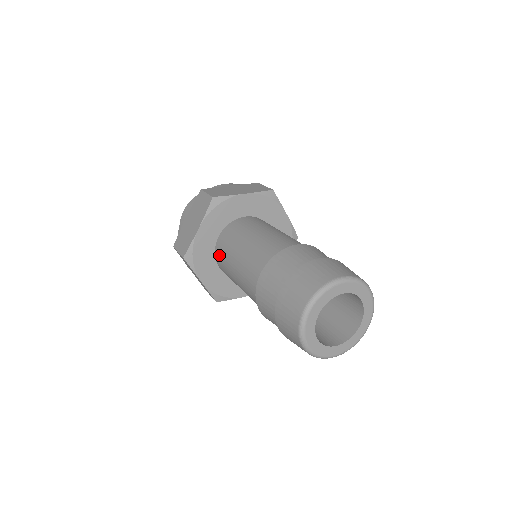
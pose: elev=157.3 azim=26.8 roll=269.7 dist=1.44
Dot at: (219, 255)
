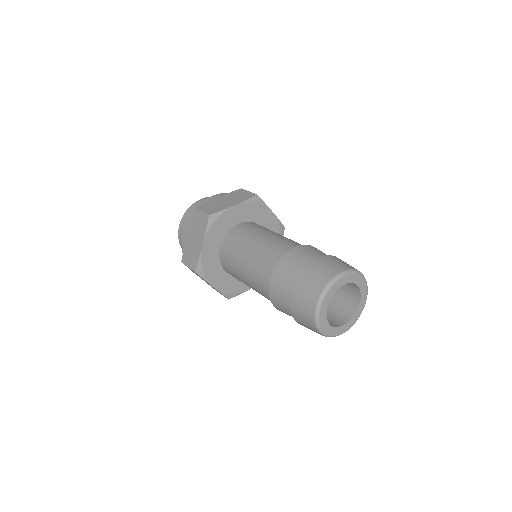
Dot at: (234, 234)
